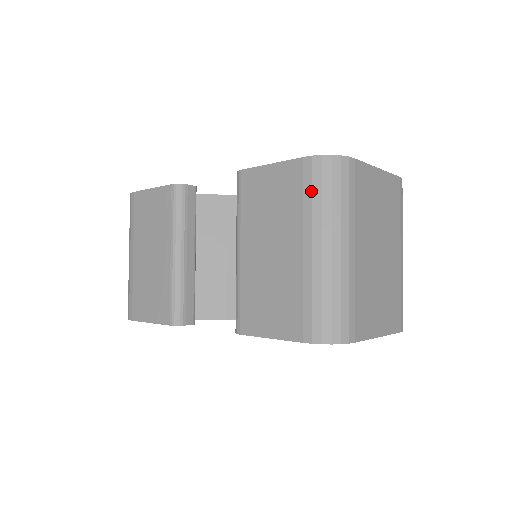
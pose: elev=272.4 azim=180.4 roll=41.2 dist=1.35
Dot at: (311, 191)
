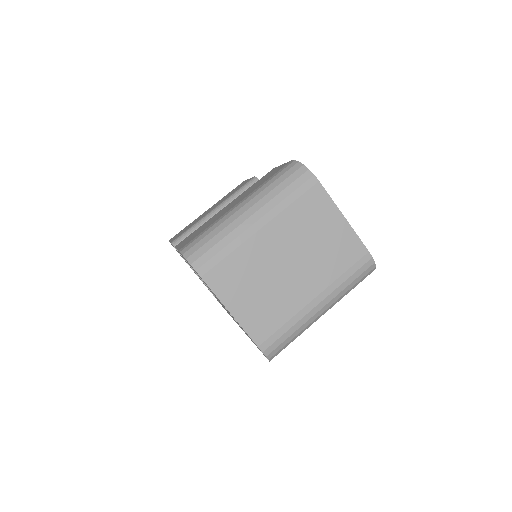
Dot at: (273, 177)
